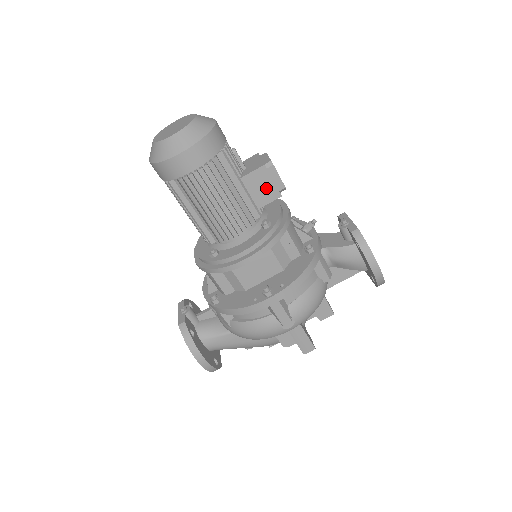
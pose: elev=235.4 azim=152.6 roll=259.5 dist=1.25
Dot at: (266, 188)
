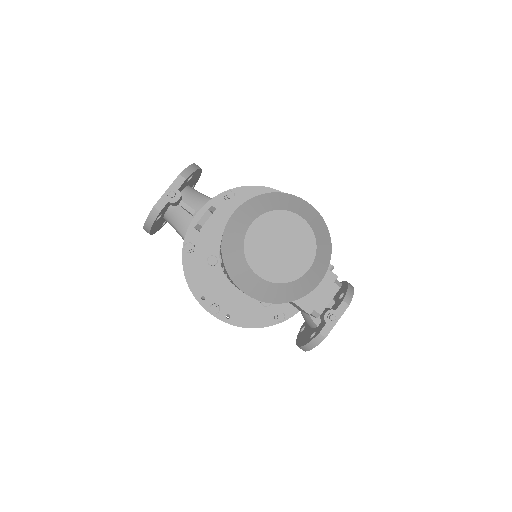
Dot at: (295, 305)
